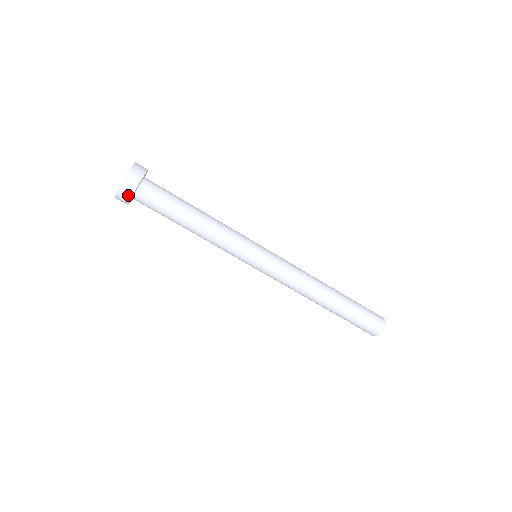
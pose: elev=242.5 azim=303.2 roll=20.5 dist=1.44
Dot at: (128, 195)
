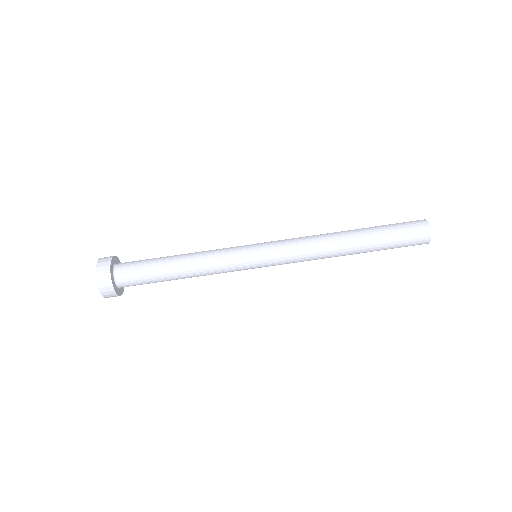
Dot at: (111, 291)
